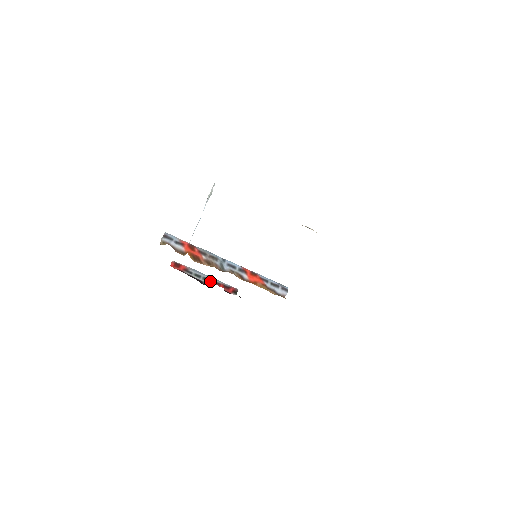
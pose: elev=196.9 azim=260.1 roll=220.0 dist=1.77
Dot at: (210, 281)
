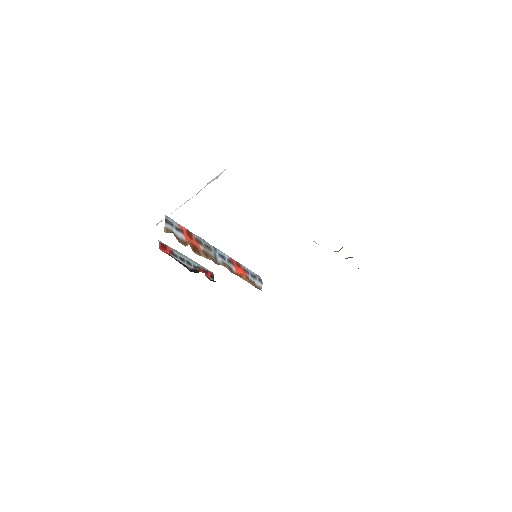
Dot at: (192, 265)
